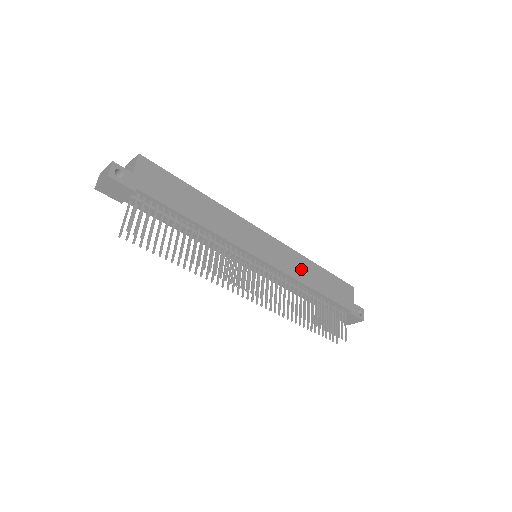
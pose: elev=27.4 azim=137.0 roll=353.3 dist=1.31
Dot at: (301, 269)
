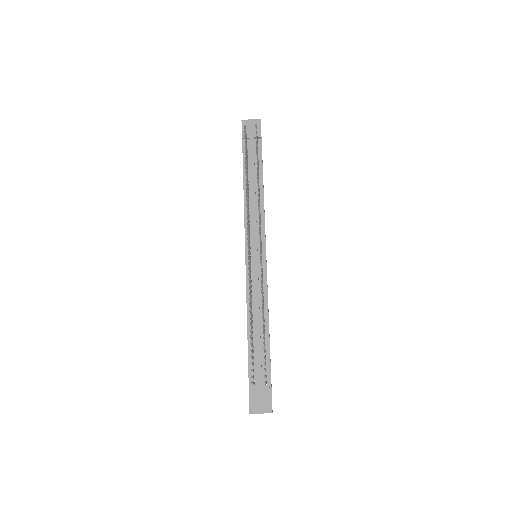
Dot at: occluded
